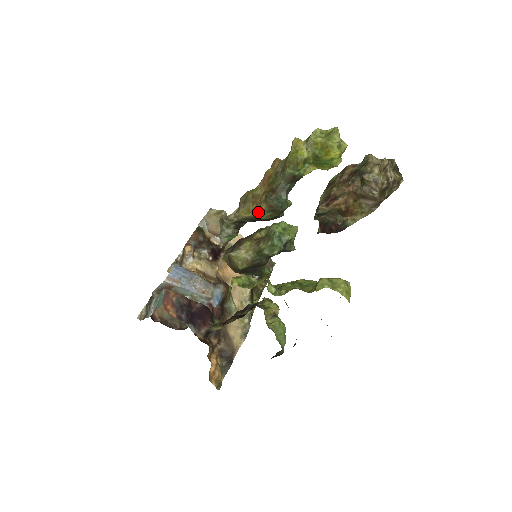
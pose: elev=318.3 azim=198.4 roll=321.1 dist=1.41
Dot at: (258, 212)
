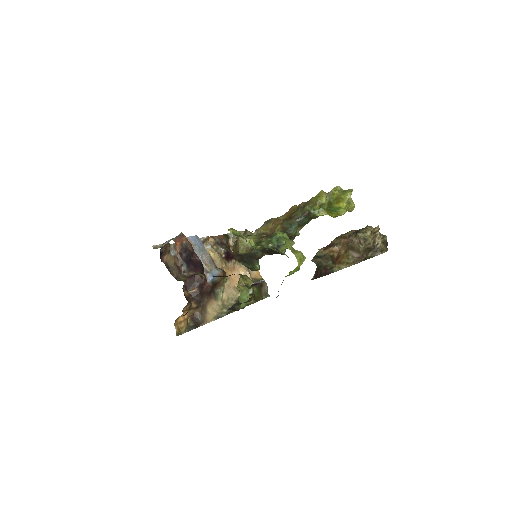
Dot at: (273, 231)
